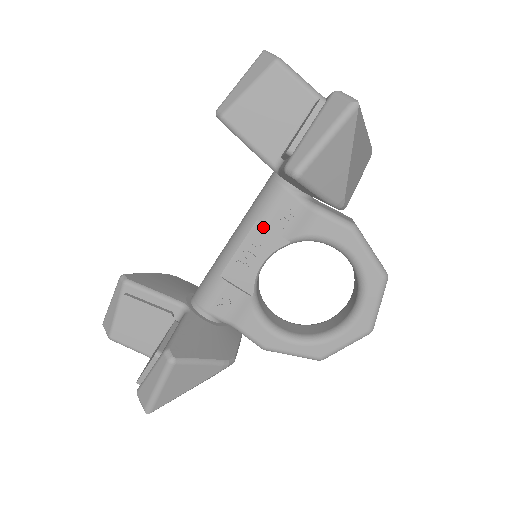
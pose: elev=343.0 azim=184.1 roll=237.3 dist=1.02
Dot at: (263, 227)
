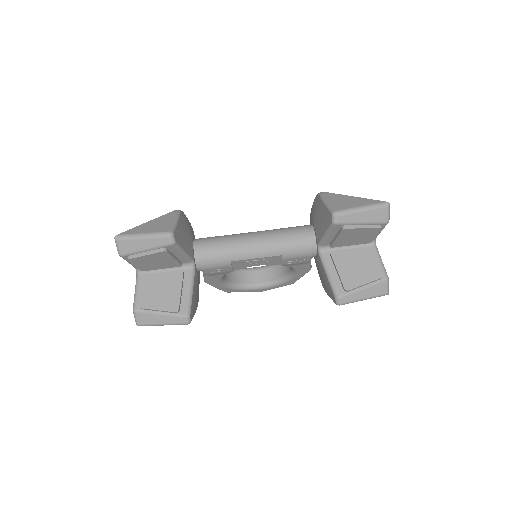
Dot at: (280, 258)
